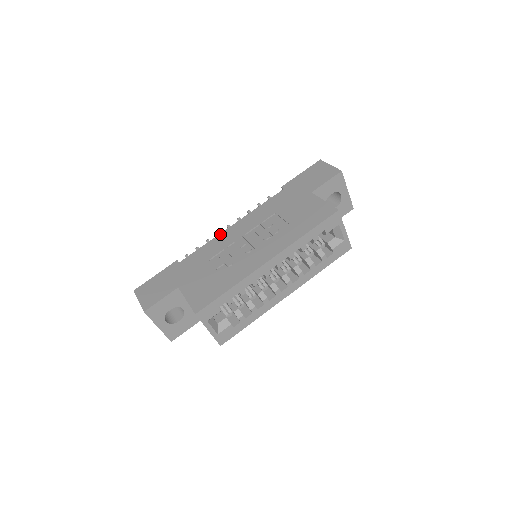
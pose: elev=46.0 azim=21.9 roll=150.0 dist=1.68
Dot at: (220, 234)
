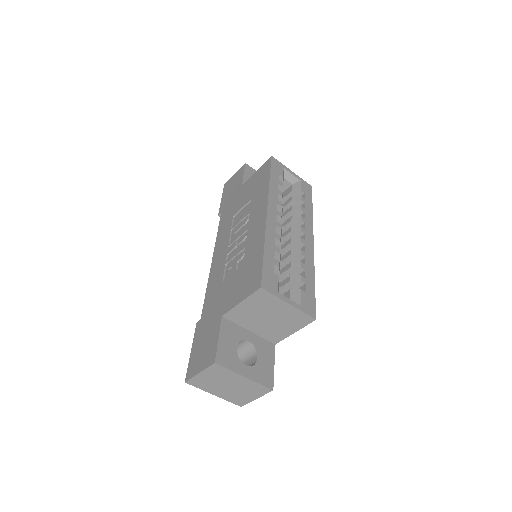
Dot at: (210, 272)
